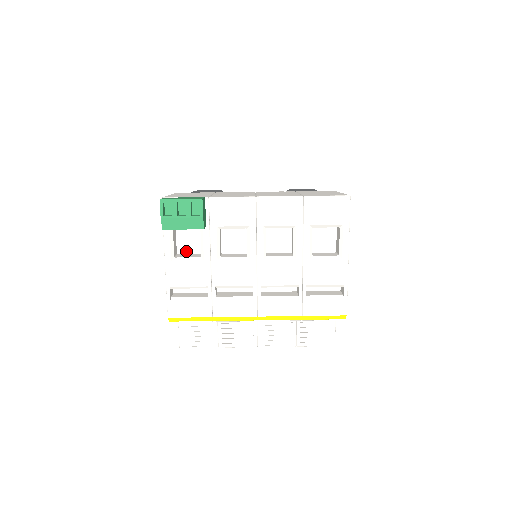
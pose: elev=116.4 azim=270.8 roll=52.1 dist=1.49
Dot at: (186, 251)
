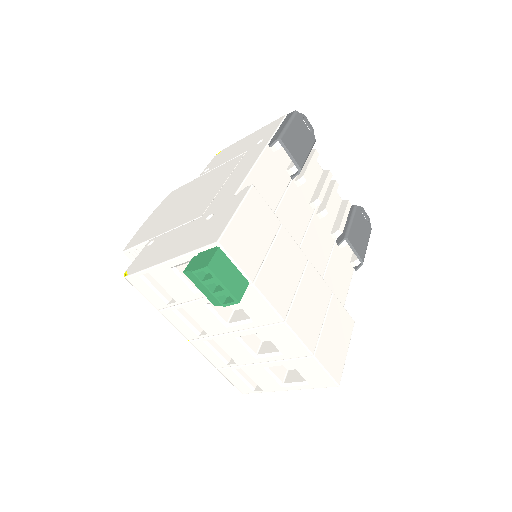
Dot at: occluded
